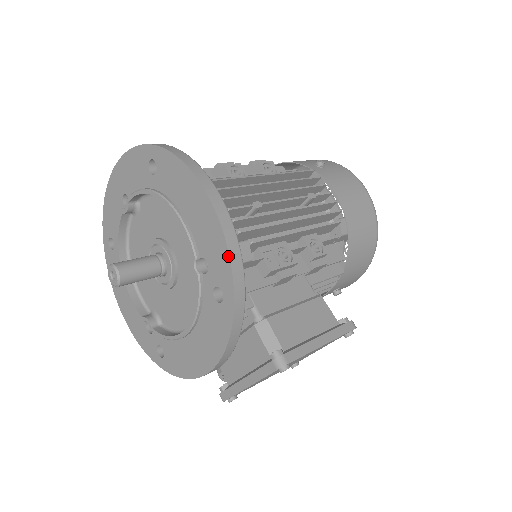
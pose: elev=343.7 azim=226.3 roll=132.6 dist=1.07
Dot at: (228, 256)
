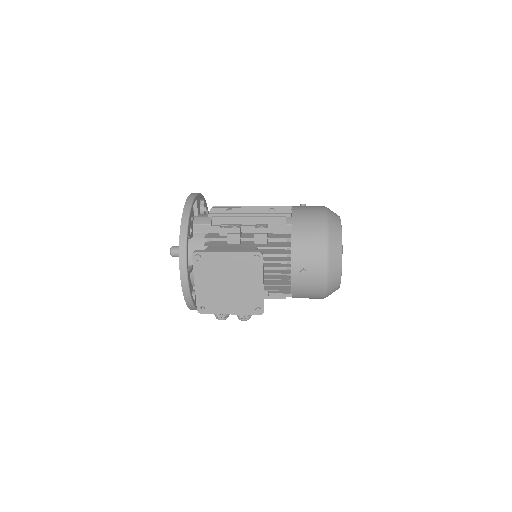
Dot at: (183, 209)
